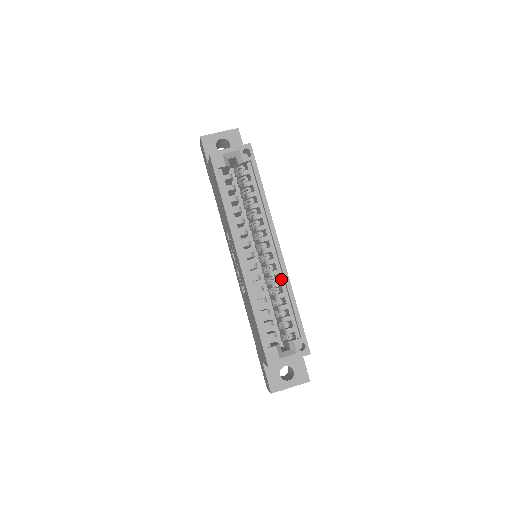
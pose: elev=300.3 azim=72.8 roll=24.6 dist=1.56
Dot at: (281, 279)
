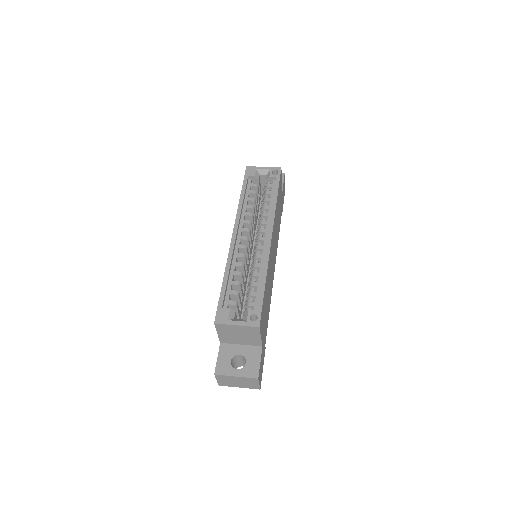
Dot at: (262, 262)
